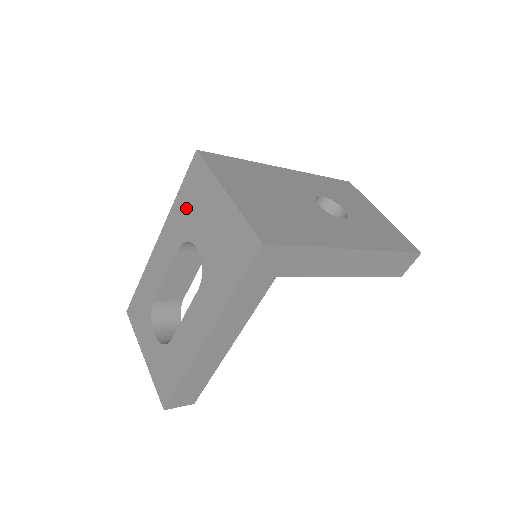
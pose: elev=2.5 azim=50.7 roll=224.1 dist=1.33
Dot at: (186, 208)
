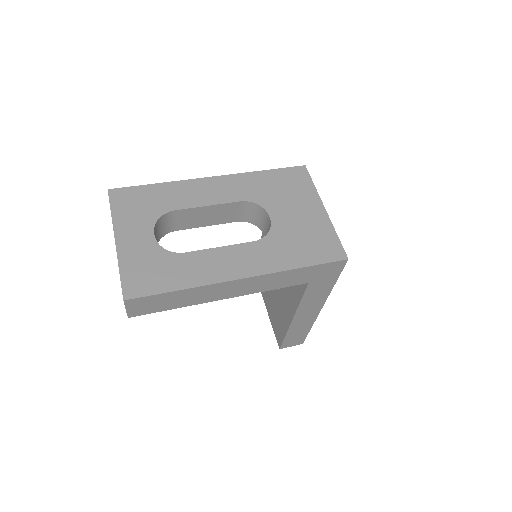
Dot at: (271, 185)
